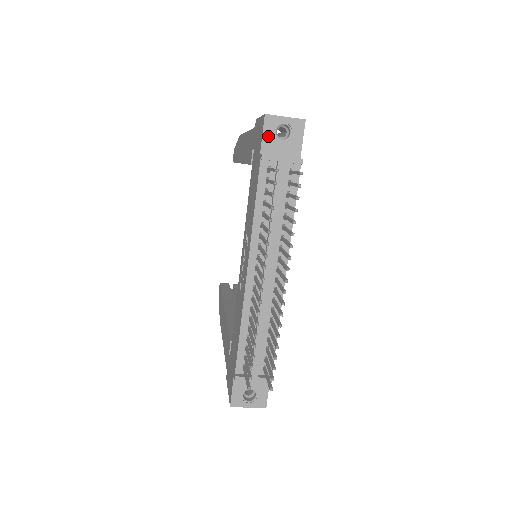
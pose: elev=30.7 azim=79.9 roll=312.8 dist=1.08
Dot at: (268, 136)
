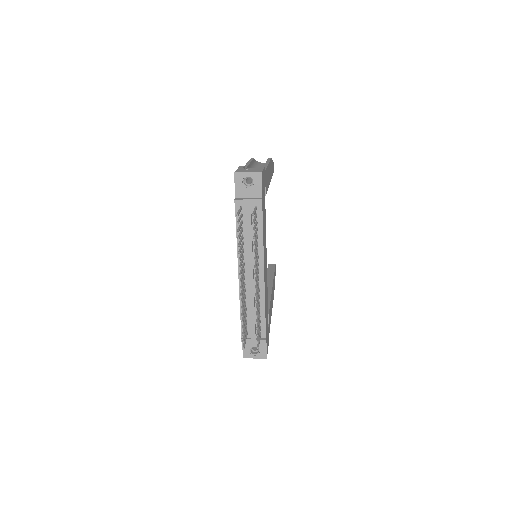
Dot at: (238, 186)
